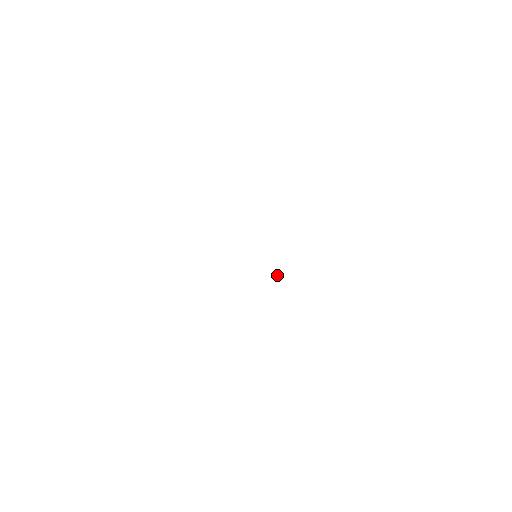
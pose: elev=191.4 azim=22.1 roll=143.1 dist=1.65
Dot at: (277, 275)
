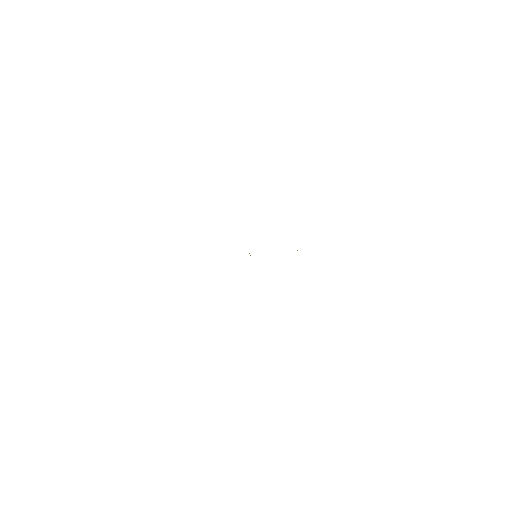
Dot at: occluded
